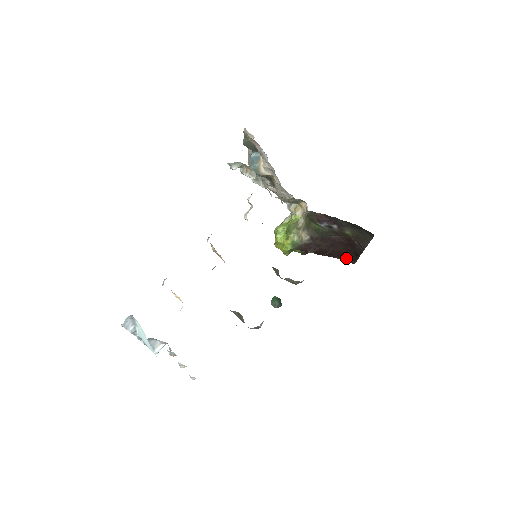
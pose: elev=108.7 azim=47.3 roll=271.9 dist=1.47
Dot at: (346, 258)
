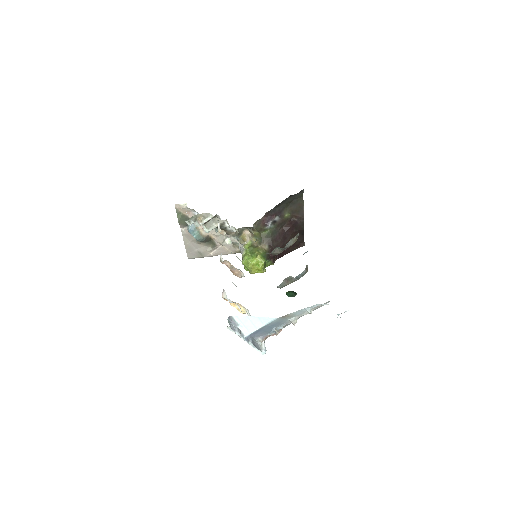
Dot at: (297, 245)
